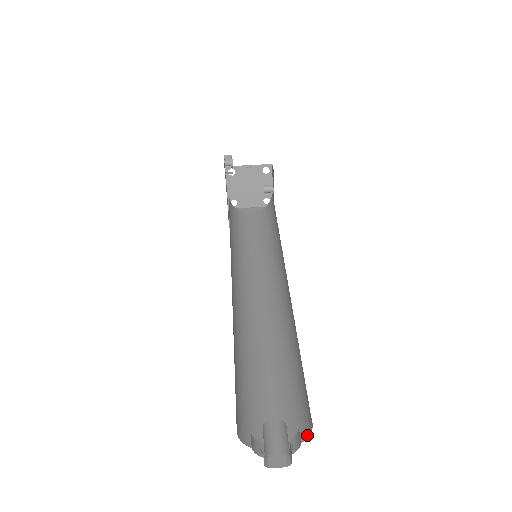
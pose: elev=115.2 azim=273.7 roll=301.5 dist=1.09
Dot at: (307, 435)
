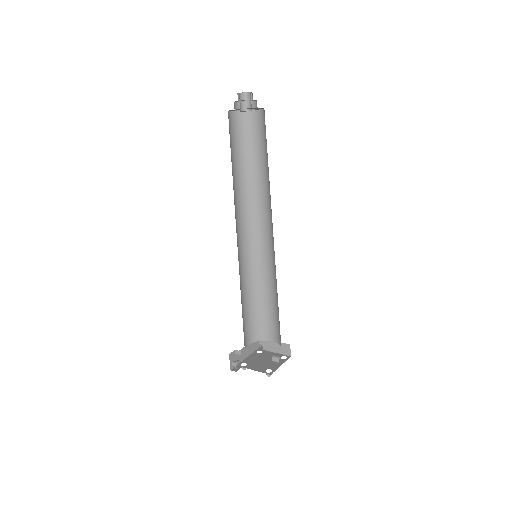
Dot at: occluded
